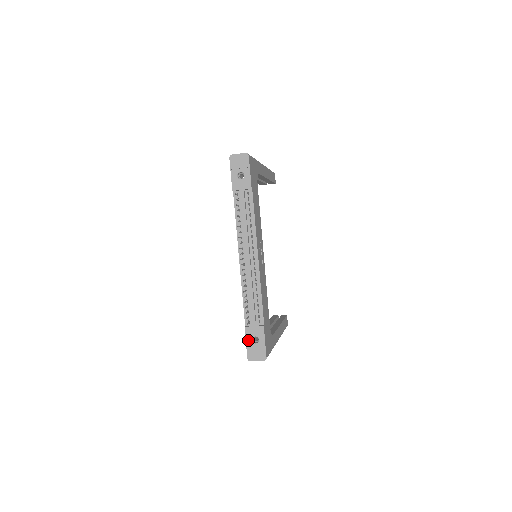
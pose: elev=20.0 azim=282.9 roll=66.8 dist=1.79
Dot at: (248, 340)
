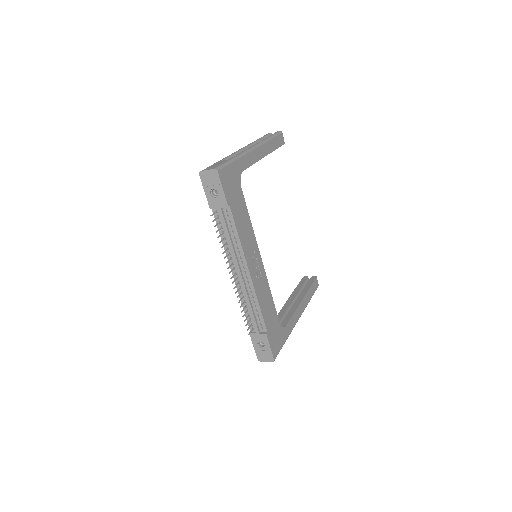
Dot at: (255, 344)
